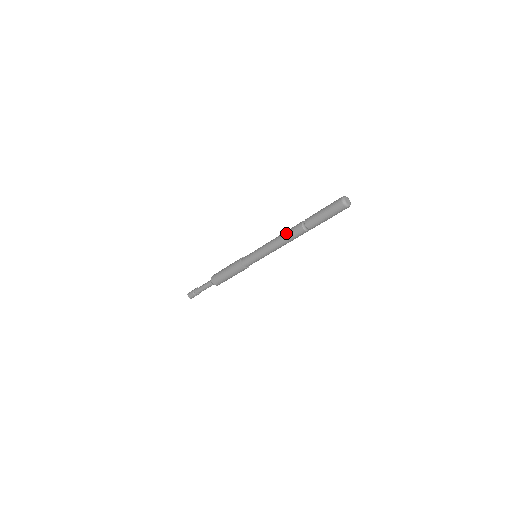
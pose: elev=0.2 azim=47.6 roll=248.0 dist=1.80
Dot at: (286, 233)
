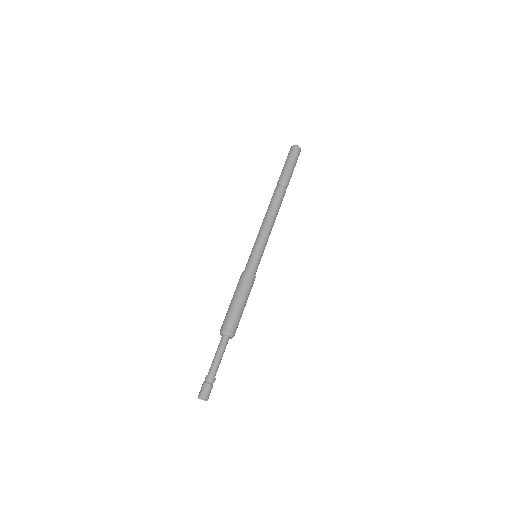
Dot at: (271, 203)
